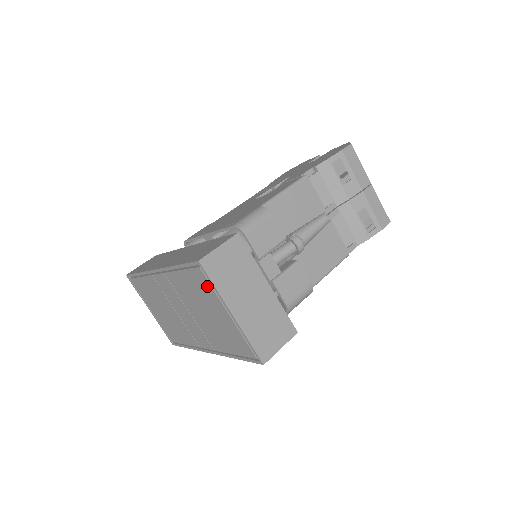
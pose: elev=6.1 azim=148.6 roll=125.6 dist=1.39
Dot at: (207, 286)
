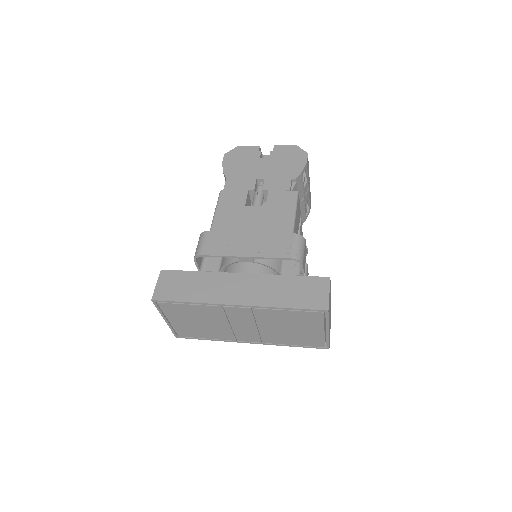
Dot at: (318, 320)
